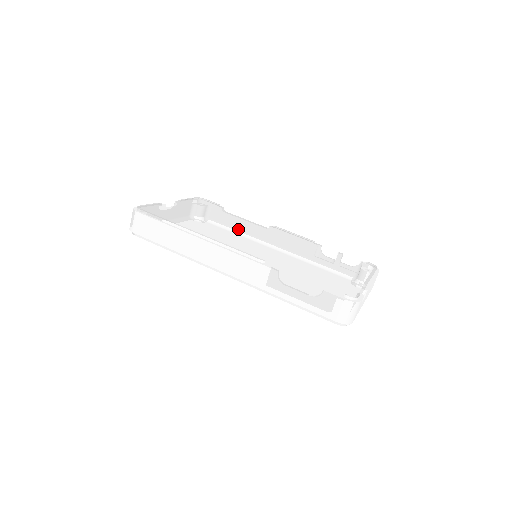
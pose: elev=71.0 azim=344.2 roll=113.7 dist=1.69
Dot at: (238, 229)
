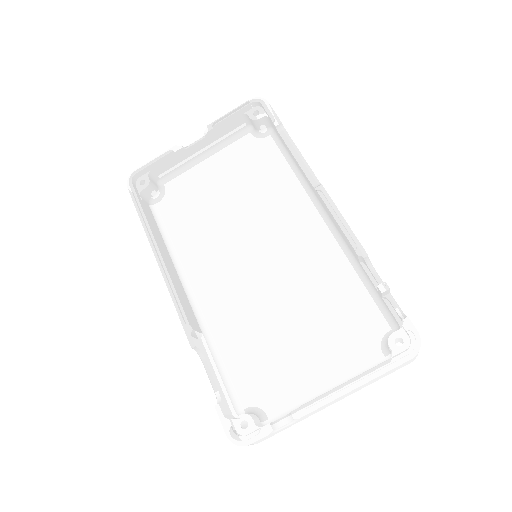
Dot at: (296, 163)
